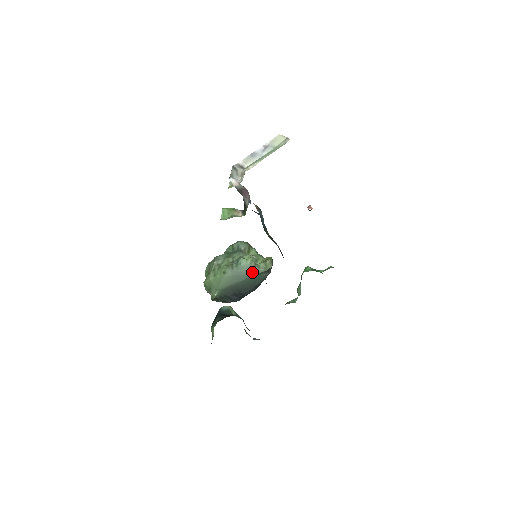
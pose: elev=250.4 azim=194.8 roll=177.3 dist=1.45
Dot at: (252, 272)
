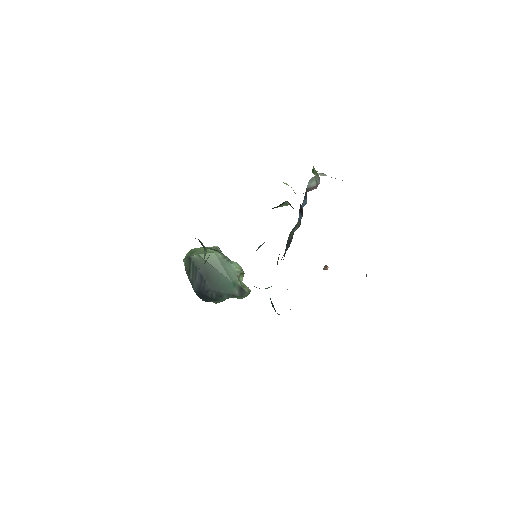
Dot at: (232, 277)
